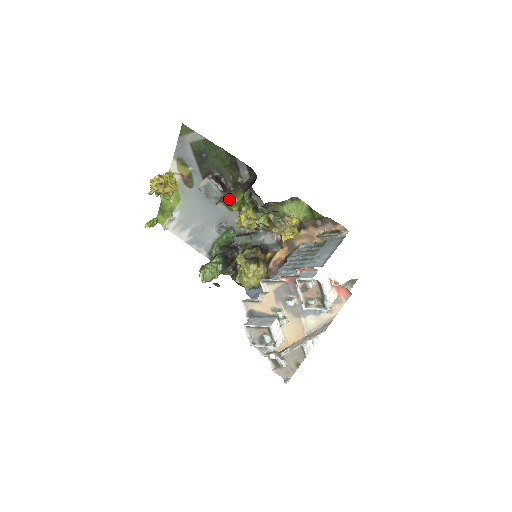
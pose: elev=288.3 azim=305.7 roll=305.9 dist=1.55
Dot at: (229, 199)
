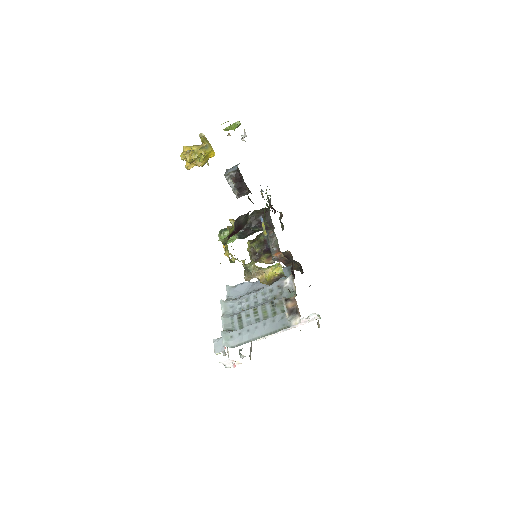
Dot at: occluded
